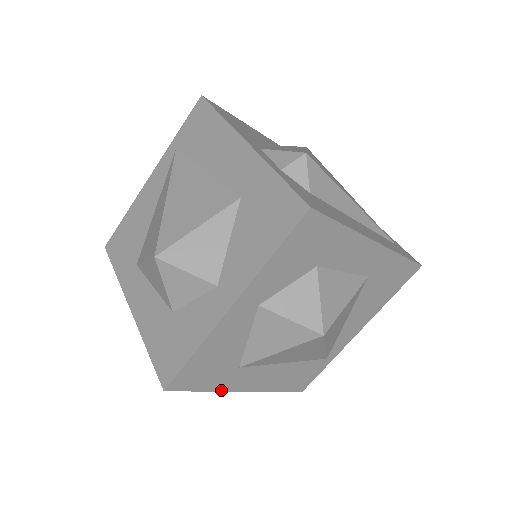
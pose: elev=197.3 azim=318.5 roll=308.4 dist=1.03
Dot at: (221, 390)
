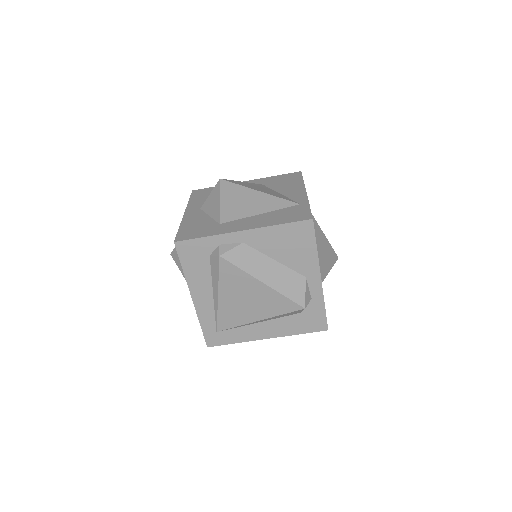
Dot at: (219, 234)
